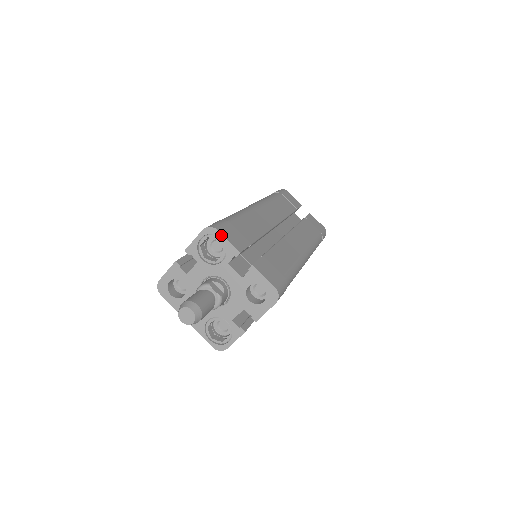
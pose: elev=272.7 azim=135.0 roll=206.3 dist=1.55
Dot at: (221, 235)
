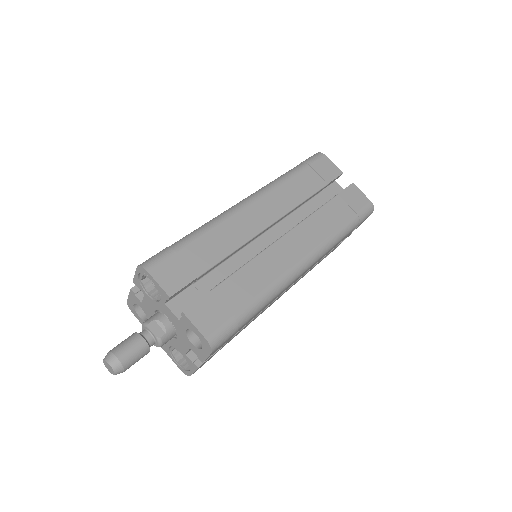
Dot at: (151, 276)
